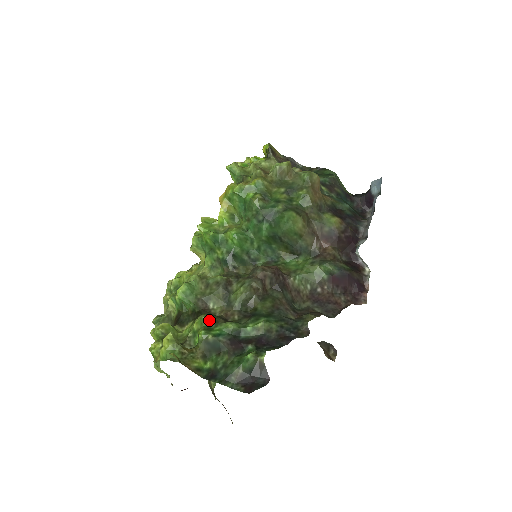
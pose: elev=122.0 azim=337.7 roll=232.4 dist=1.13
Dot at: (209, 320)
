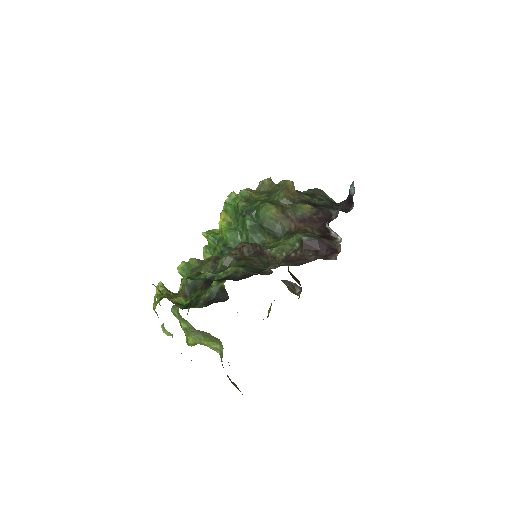
Dot at: (192, 274)
